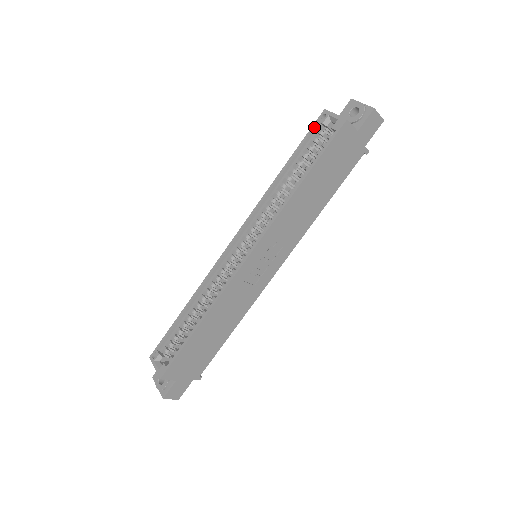
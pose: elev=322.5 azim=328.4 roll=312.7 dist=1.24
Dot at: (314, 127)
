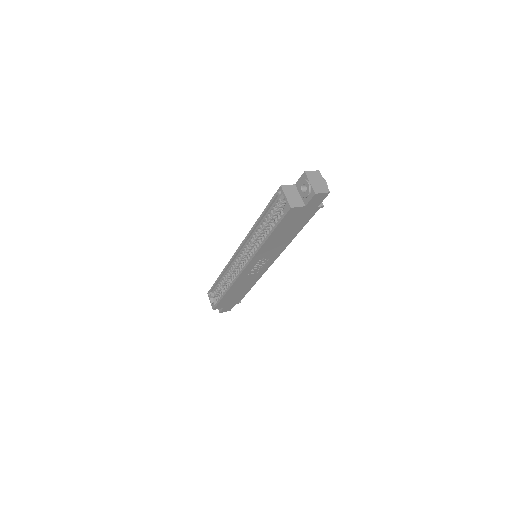
Dot at: (275, 197)
